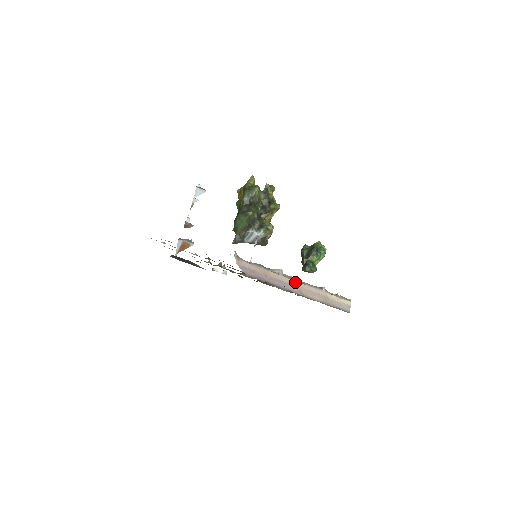
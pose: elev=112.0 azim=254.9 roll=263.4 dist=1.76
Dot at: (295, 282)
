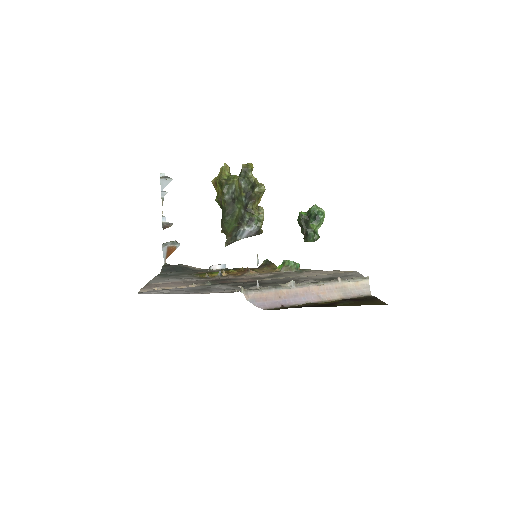
Dot at: (310, 288)
